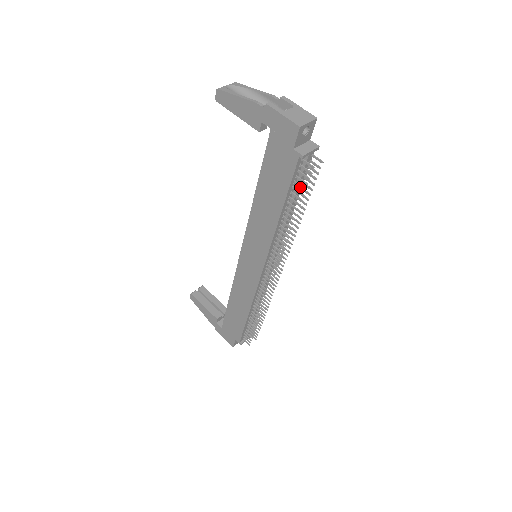
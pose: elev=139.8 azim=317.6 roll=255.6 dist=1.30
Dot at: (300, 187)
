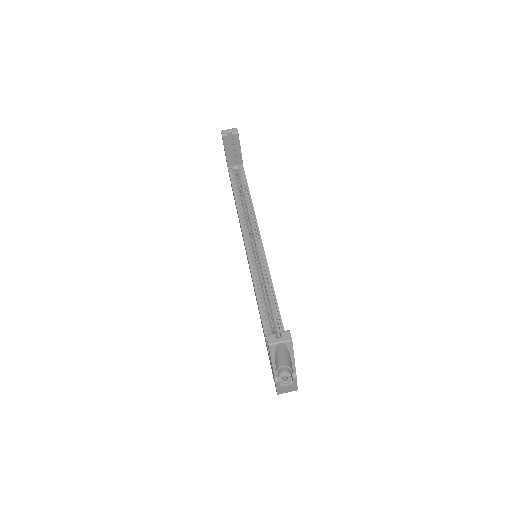
Dot at: occluded
